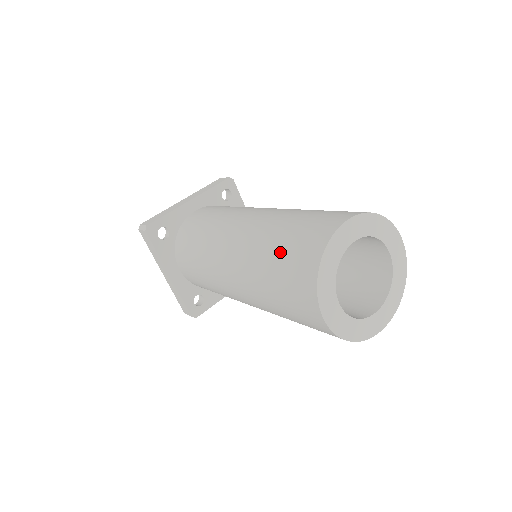
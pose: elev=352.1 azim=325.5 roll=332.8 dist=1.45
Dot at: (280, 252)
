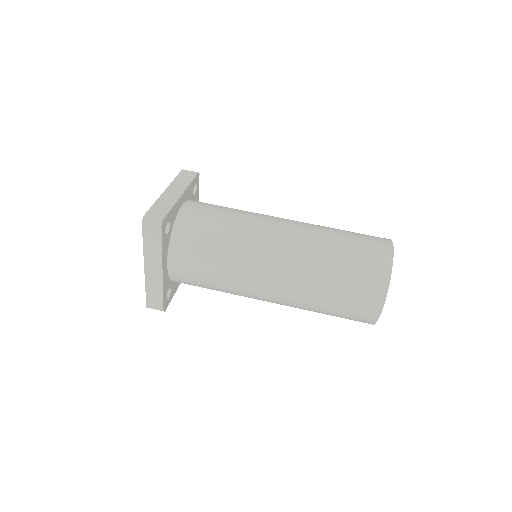
Dot at: (347, 264)
